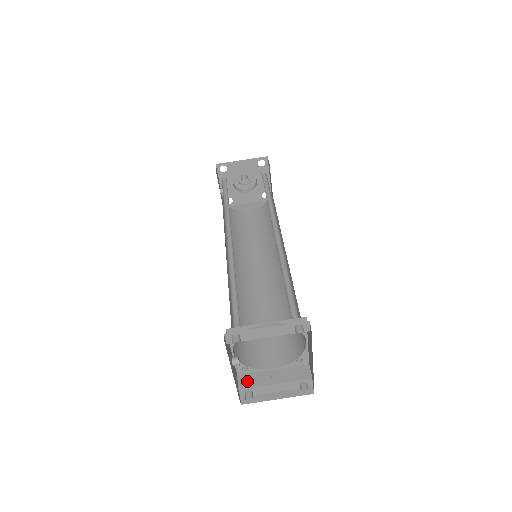
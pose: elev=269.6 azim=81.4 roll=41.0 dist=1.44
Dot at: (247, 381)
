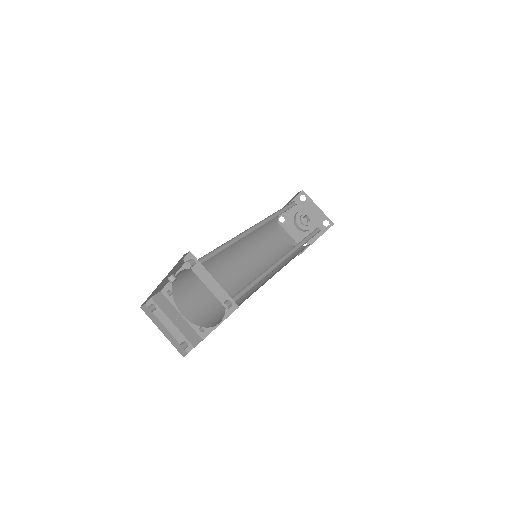
Dot at: (161, 300)
